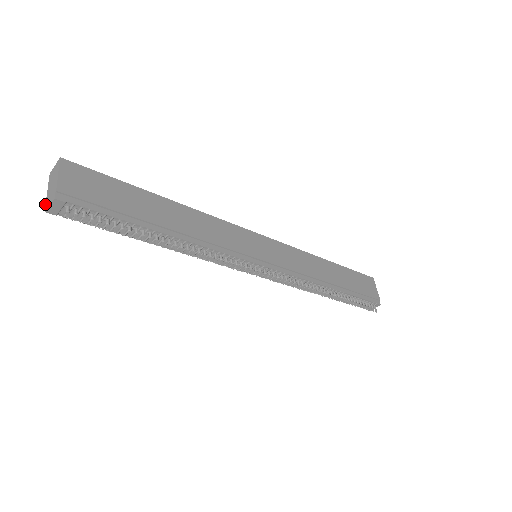
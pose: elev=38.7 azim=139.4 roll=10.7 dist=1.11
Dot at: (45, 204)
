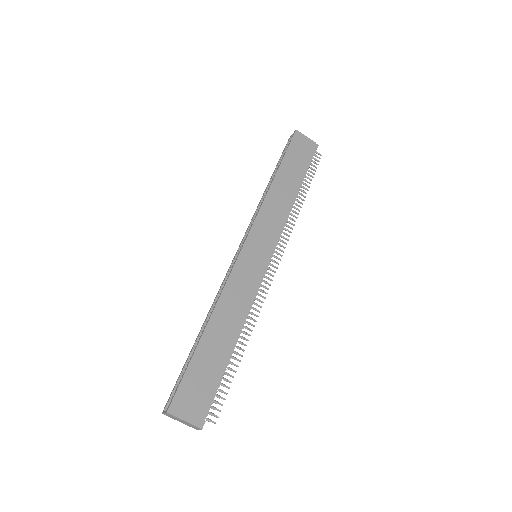
Dot at: occluded
